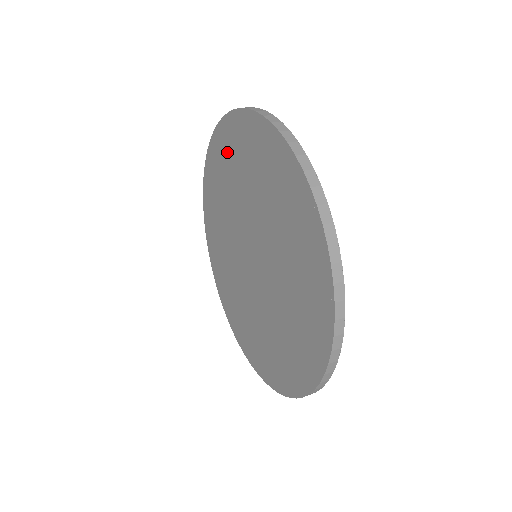
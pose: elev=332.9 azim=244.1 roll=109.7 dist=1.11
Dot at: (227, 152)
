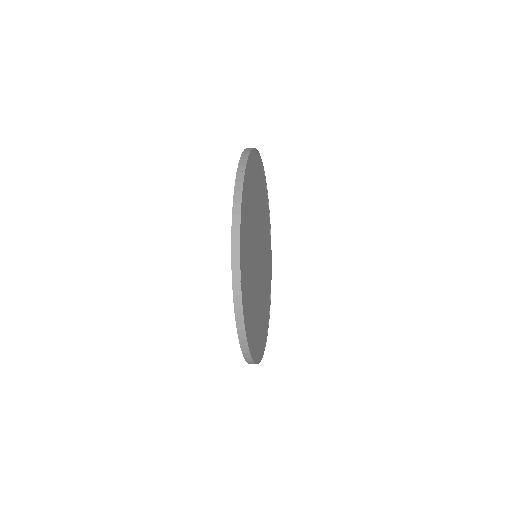
Dot at: occluded
